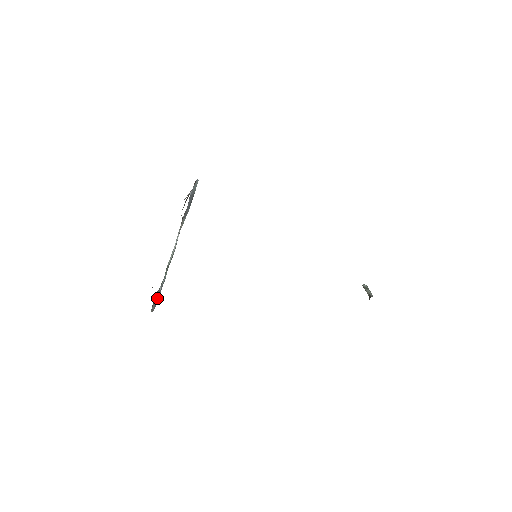
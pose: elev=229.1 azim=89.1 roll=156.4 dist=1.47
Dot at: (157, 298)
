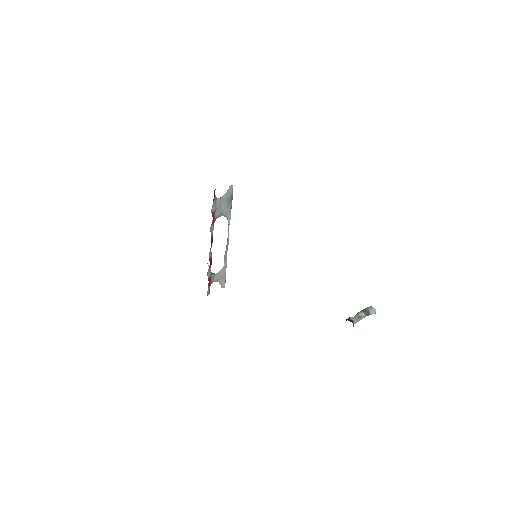
Dot at: (223, 278)
